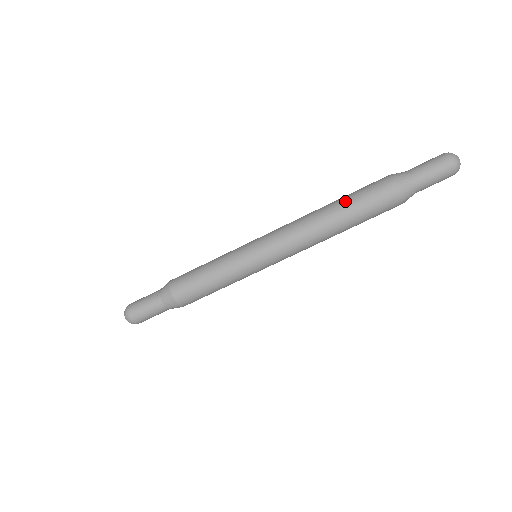
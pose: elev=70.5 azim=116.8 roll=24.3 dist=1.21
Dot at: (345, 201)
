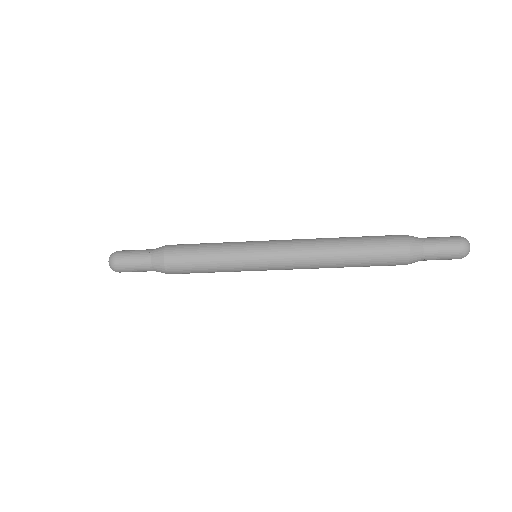
Dot at: (358, 242)
